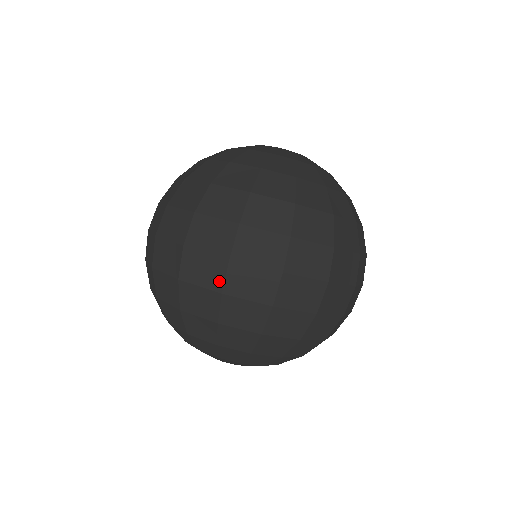
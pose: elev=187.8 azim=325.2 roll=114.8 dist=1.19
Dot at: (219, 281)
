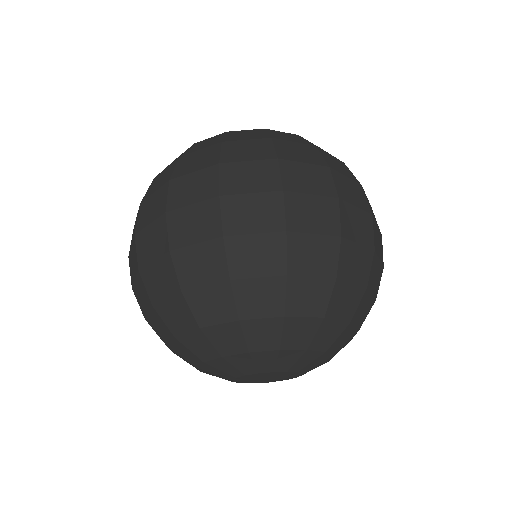
Dot at: (278, 218)
